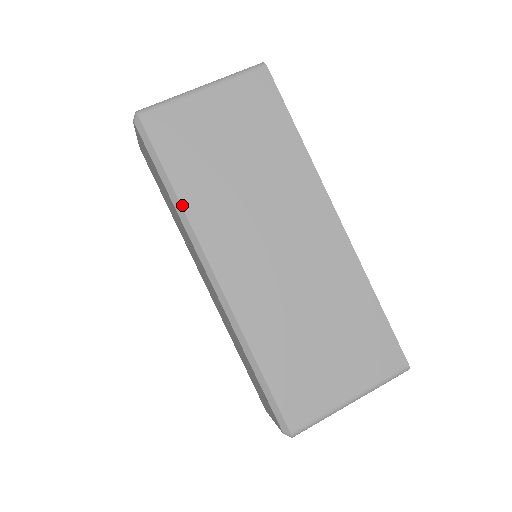
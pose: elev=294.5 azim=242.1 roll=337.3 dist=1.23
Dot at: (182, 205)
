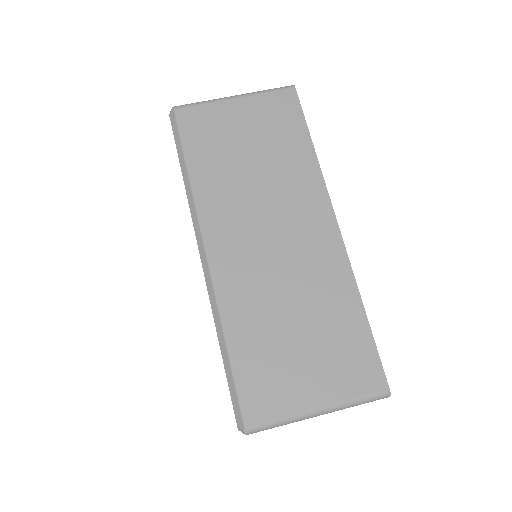
Dot at: (191, 186)
